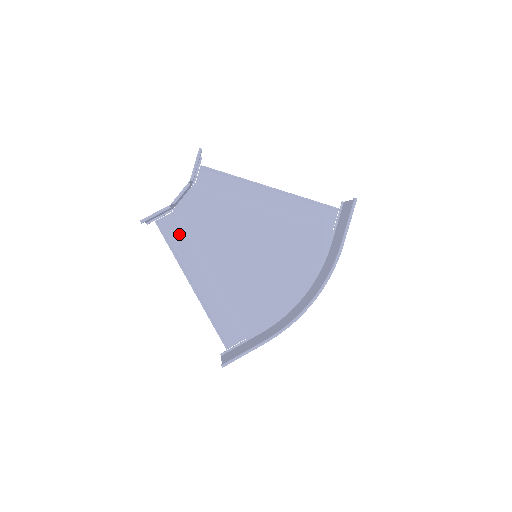
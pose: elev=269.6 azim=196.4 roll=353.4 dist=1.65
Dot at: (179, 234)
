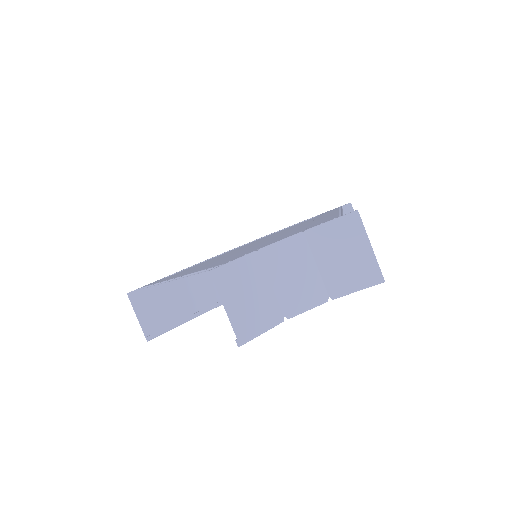
Dot at: occluded
